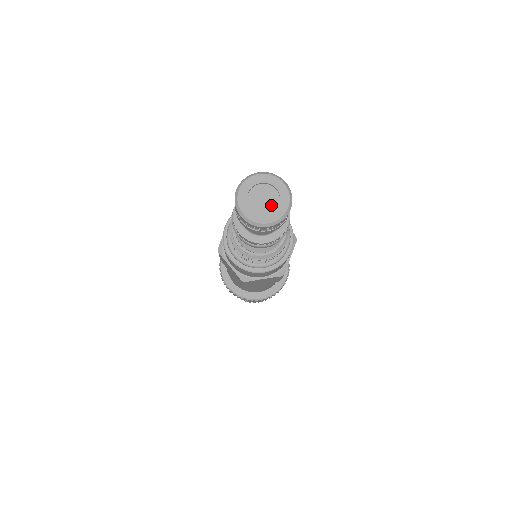
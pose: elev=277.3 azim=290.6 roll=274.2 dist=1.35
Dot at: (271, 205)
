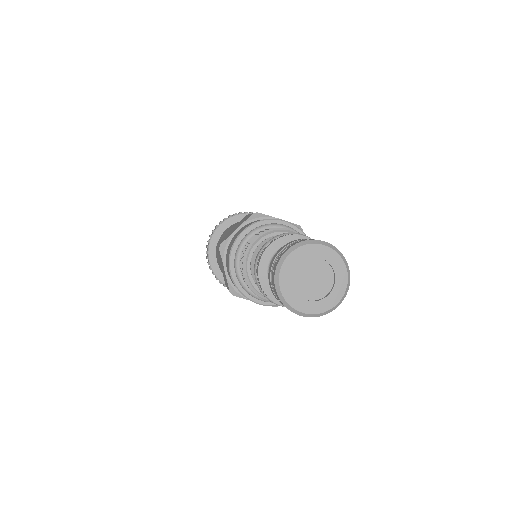
Dot at: (326, 280)
